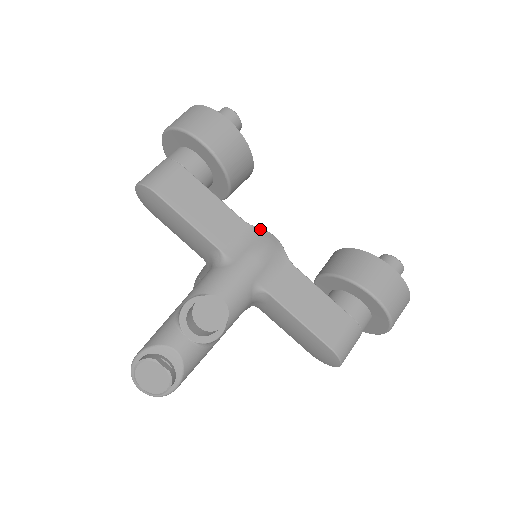
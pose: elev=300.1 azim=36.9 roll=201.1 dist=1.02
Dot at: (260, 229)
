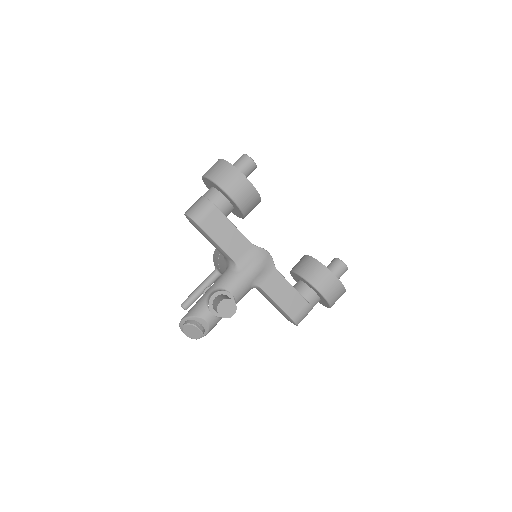
Dot at: (260, 248)
